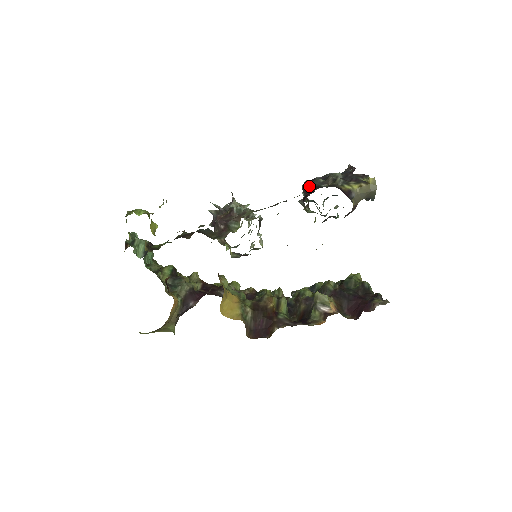
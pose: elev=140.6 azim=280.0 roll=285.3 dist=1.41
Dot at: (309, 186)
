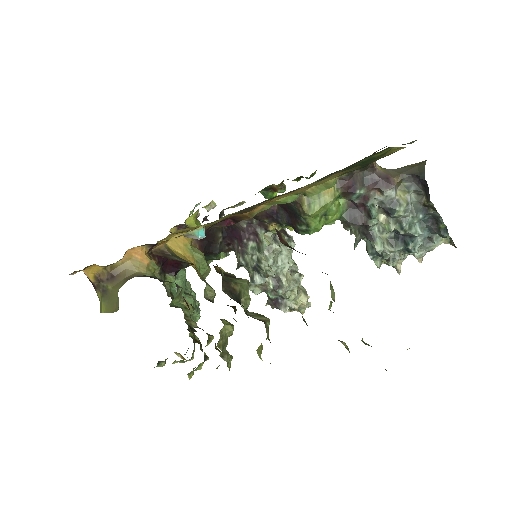
Dot at: occluded
